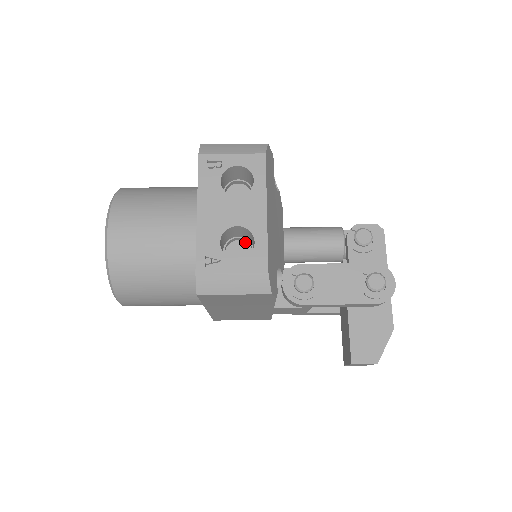
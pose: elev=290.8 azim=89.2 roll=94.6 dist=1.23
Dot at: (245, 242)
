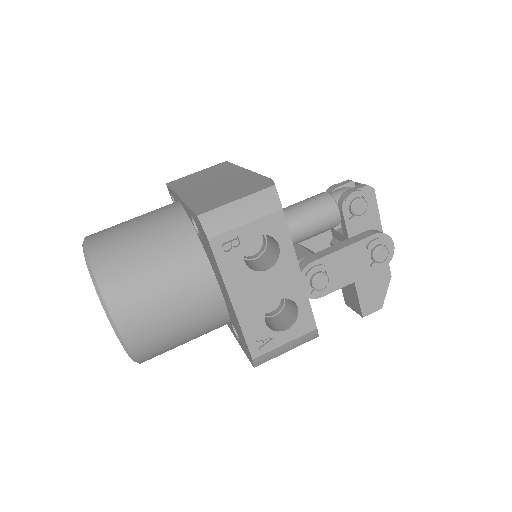
Dot at: occluded
